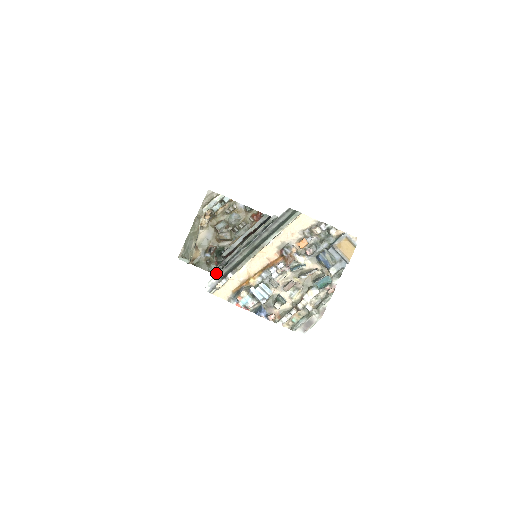
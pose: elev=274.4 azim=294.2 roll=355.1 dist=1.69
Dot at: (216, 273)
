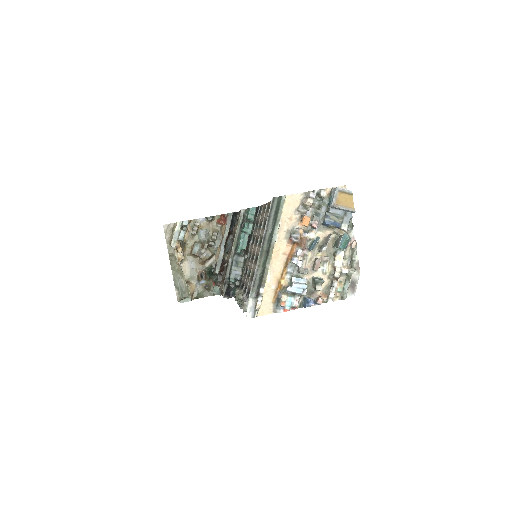
Dot at: (226, 293)
